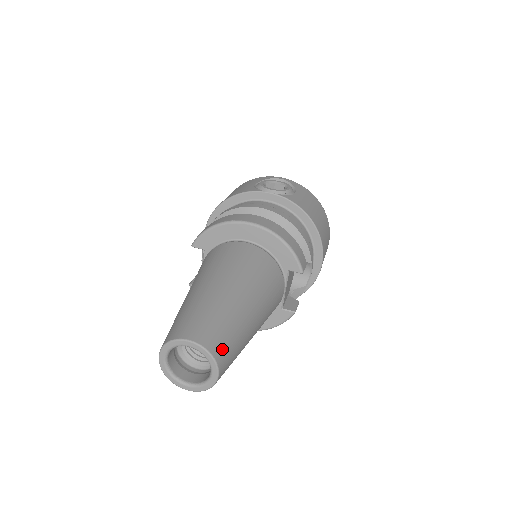
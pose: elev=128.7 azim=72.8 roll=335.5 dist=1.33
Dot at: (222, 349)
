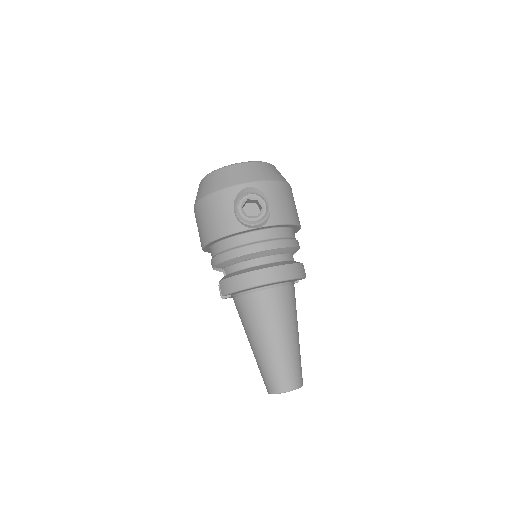
Dot at: (301, 378)
